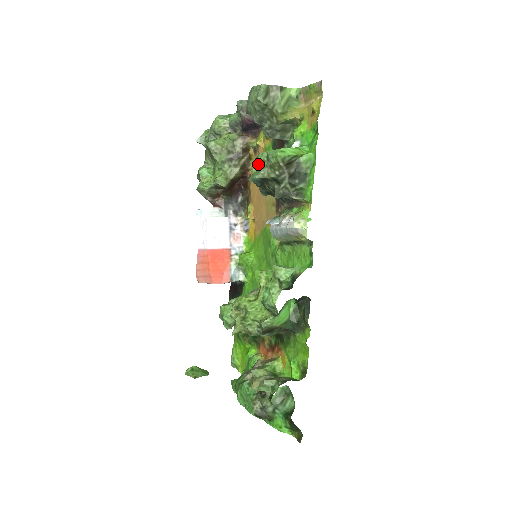
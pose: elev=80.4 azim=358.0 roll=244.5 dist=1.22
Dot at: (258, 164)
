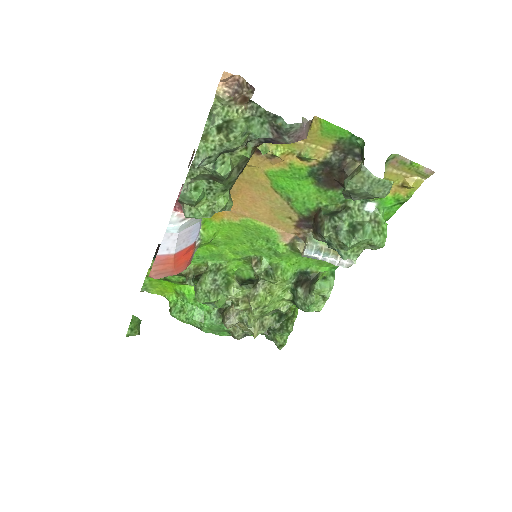
Dot at: (355, 246)
